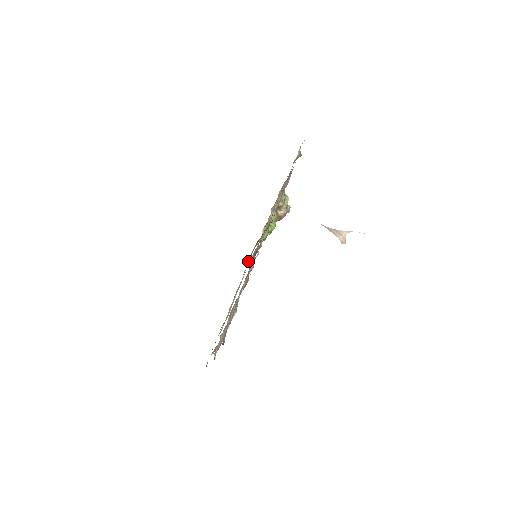
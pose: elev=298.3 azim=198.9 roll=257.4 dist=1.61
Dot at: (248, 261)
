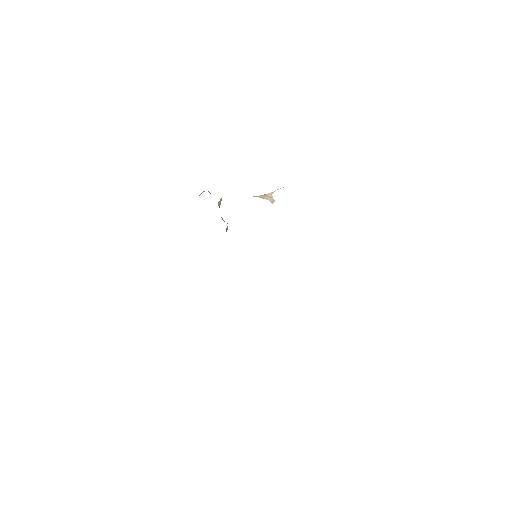
Dot at: occluded
